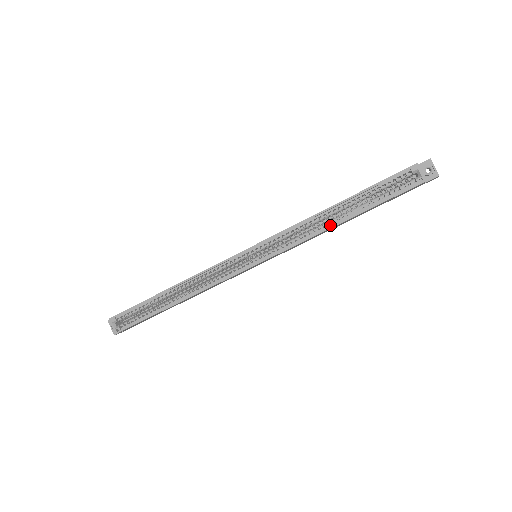
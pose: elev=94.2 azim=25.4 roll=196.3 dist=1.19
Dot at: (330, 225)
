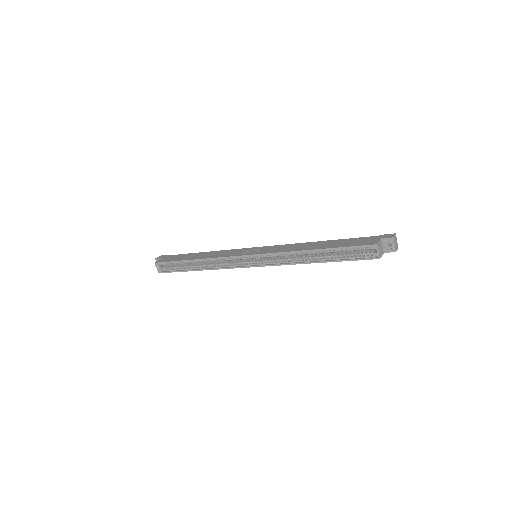
Dot at: (307, 261)
